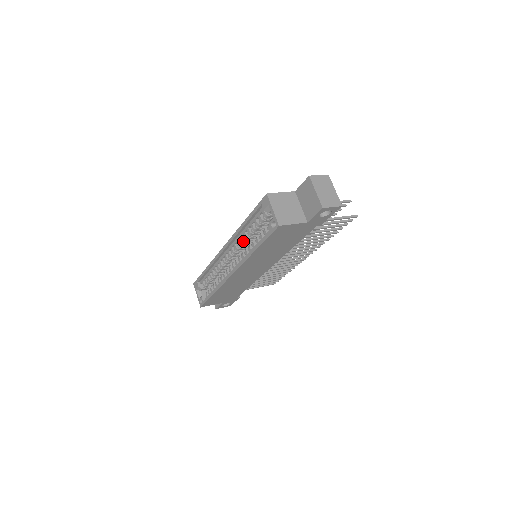
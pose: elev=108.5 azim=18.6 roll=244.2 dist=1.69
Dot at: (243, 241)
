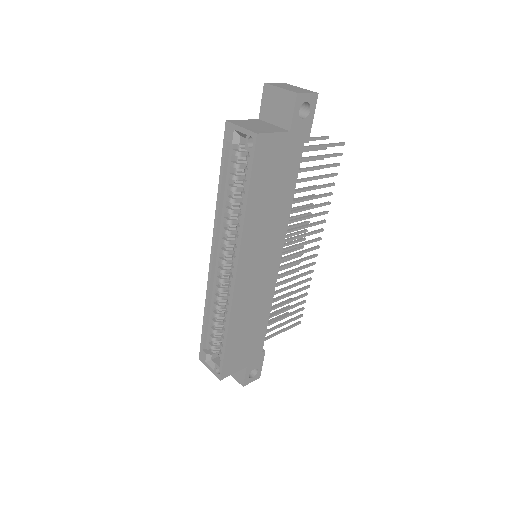
Dot at: (229, 221)
